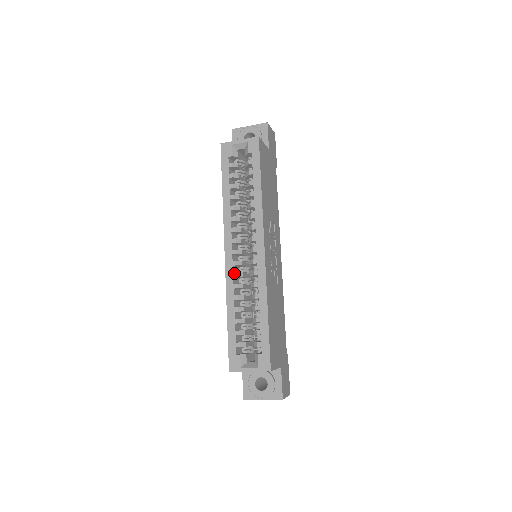
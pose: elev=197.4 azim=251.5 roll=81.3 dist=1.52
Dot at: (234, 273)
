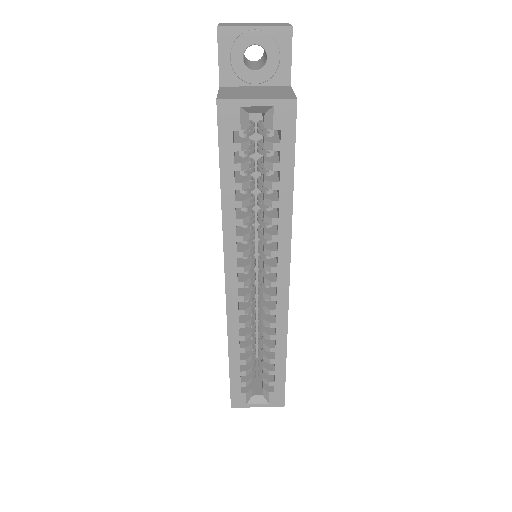
Dot at: (240, 311)
